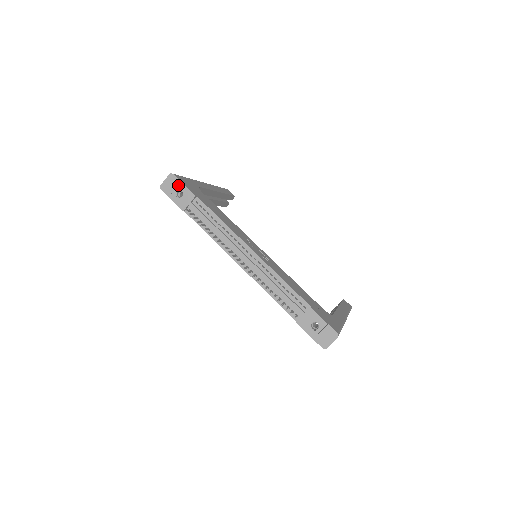
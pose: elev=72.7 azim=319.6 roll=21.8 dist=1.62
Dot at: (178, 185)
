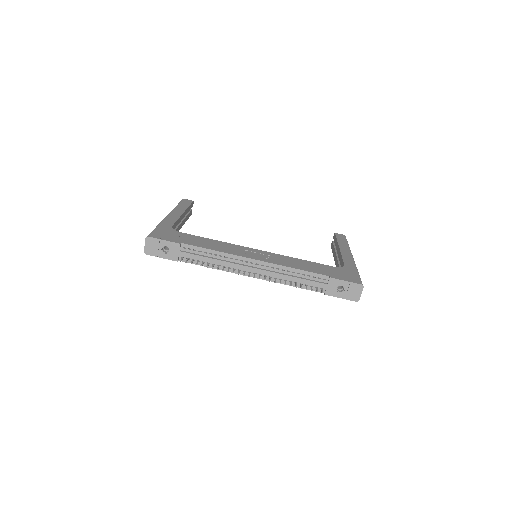
Dot at: (159, 243)
